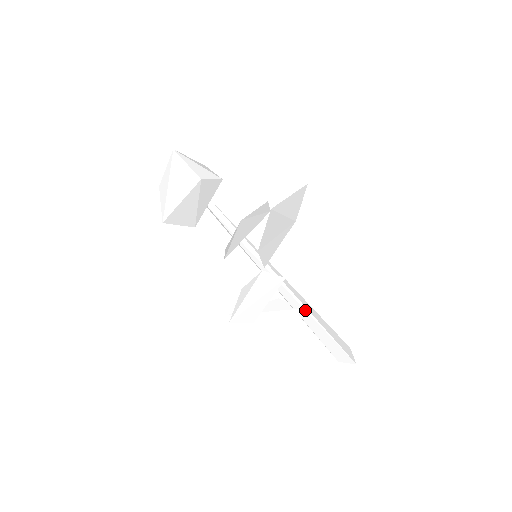
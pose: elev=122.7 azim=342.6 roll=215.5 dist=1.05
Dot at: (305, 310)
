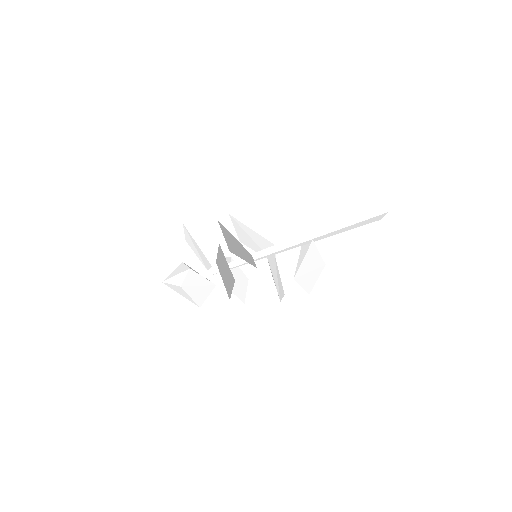
Dot at: (315, 238)
